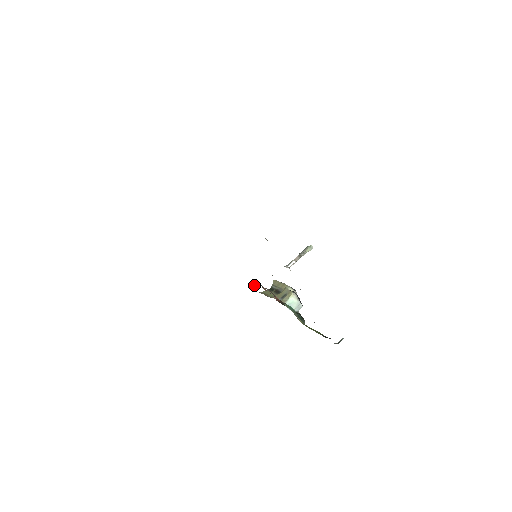
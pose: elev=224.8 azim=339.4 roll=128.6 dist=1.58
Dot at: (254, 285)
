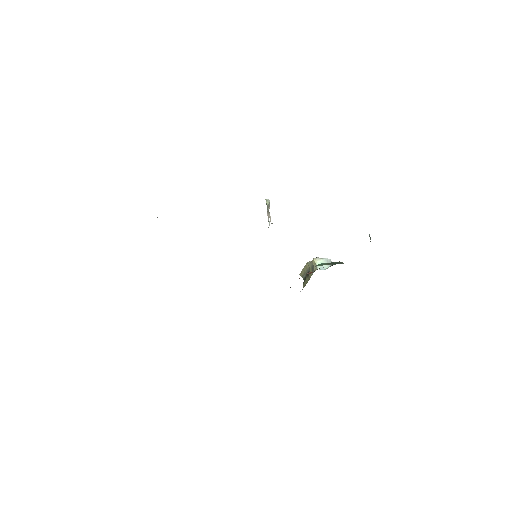
Dot at: occluded
